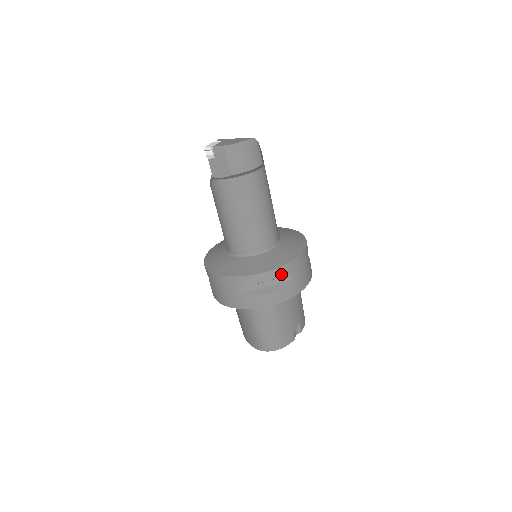
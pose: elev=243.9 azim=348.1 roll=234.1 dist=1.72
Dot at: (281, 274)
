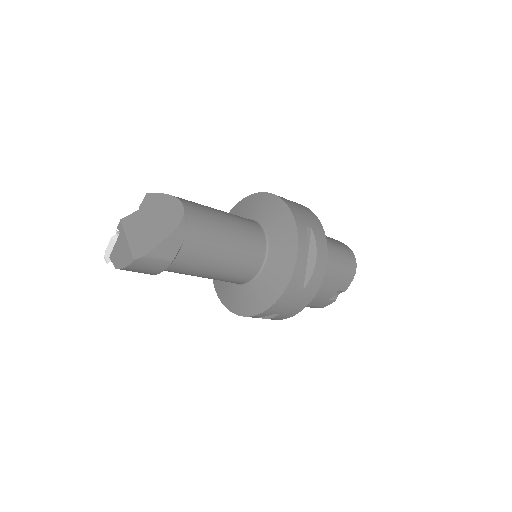
Dot at: (261, 316)
